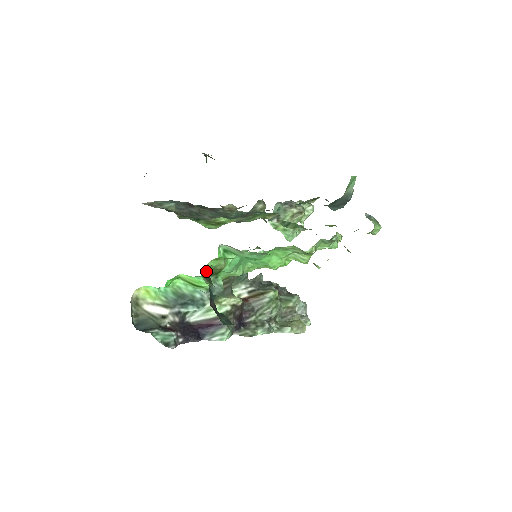
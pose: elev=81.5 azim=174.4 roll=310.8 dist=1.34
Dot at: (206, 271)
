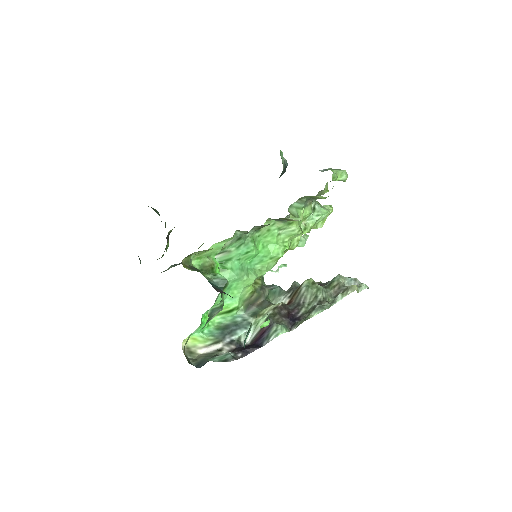
Dot at: (190, 266)
